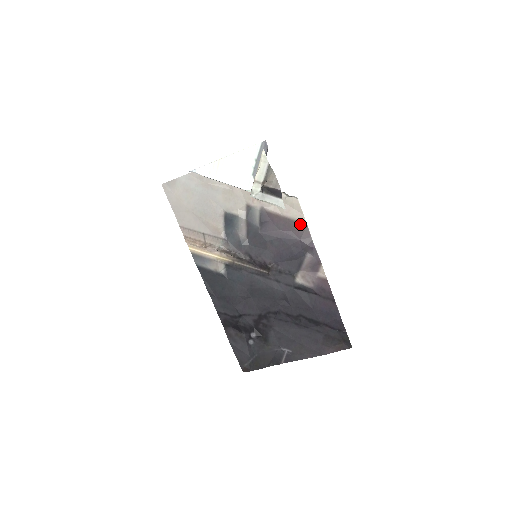
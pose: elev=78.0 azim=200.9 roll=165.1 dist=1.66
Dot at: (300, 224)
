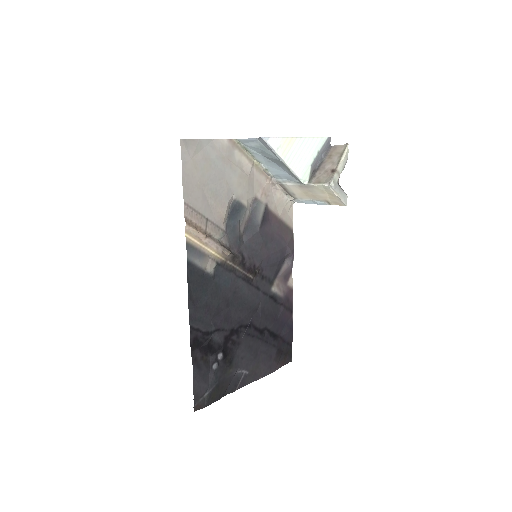
Dot at: (289, 230)
